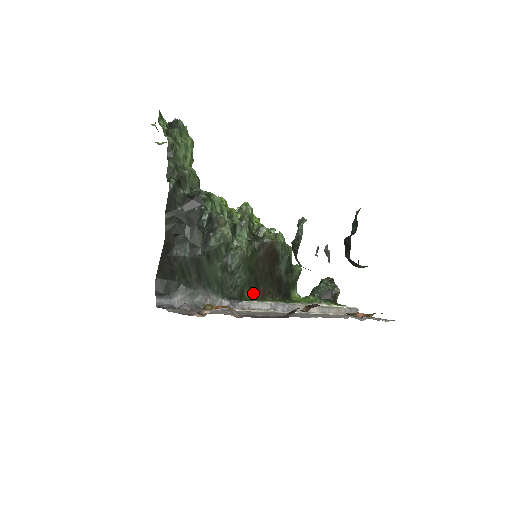
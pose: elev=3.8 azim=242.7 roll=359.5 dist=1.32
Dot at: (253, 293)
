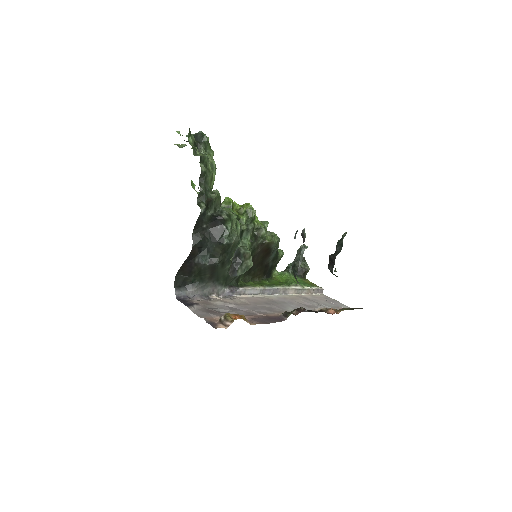
Dot at: (245, 276)
